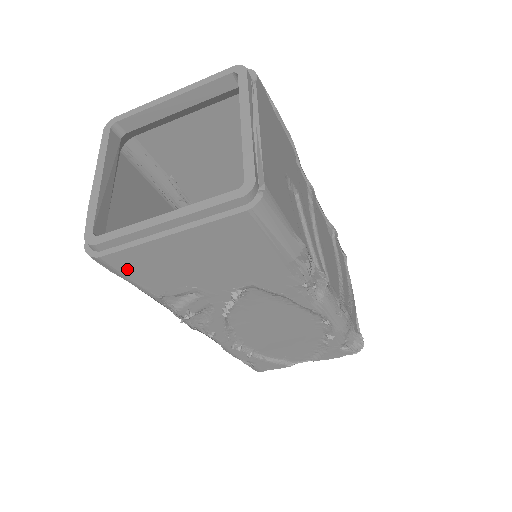
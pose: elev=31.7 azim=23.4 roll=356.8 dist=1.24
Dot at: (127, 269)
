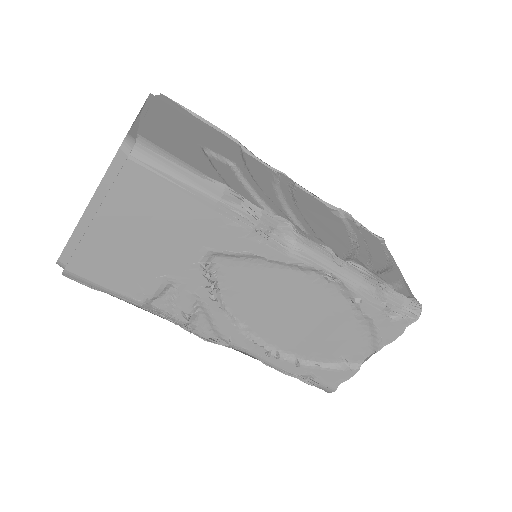
Dot at: (94, 275)
